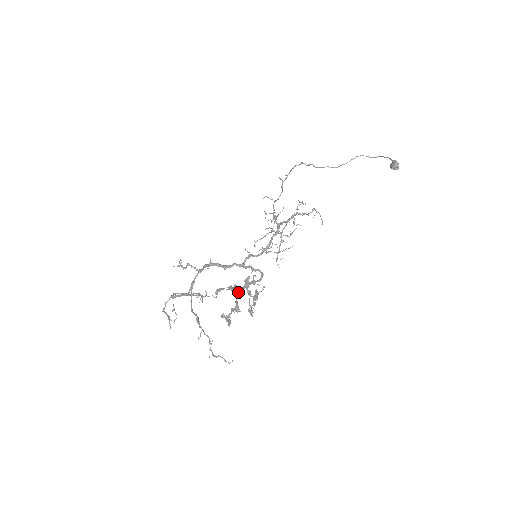
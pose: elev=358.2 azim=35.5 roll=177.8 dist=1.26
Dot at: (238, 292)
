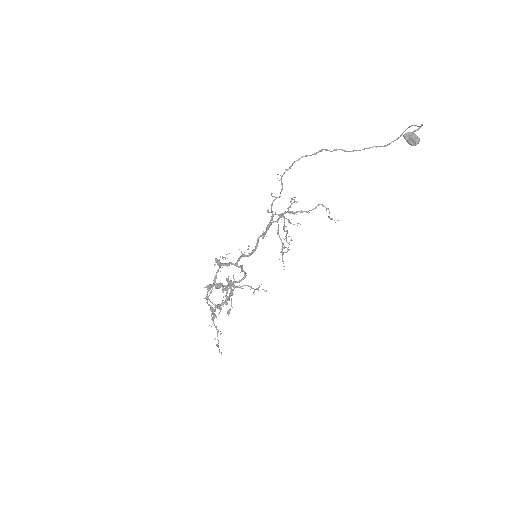
Dot at: (224, 290)
